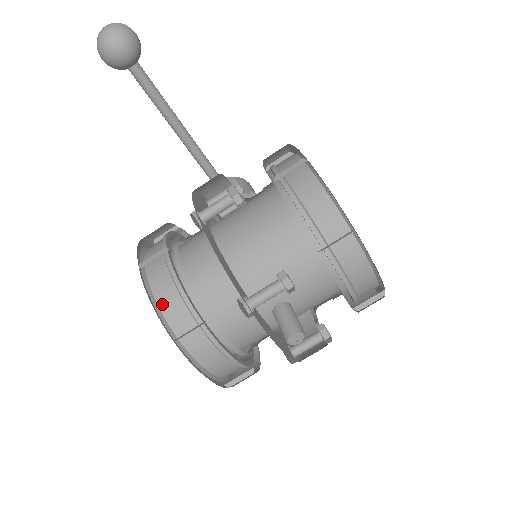
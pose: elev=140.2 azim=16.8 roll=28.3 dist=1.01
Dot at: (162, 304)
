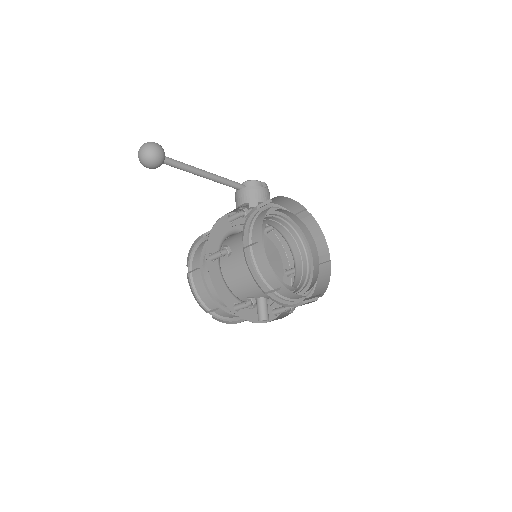
Dot at: (200, 294)
